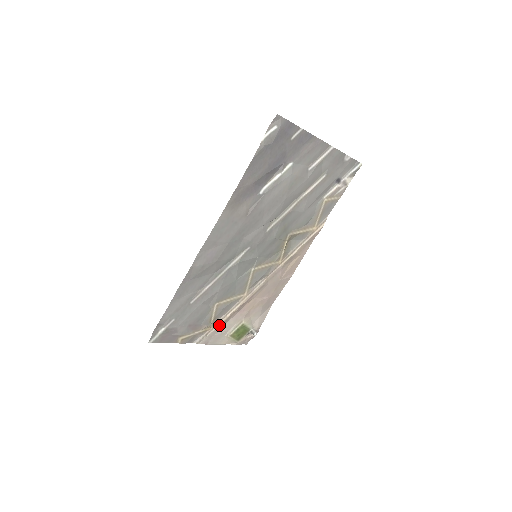
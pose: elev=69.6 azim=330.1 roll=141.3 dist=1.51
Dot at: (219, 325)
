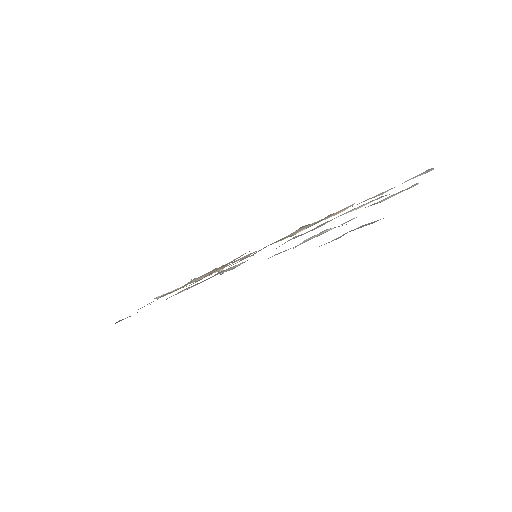
Dot at: occluded
